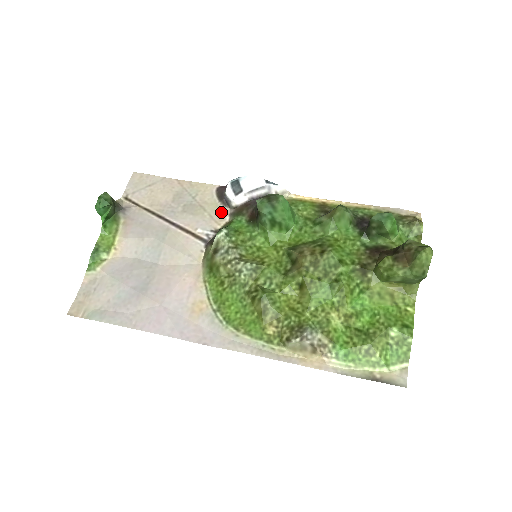
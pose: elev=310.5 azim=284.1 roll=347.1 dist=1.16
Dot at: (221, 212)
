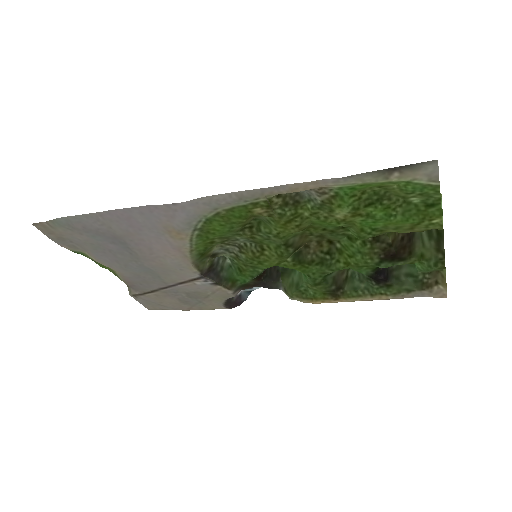
Dot at: (225, 295)
